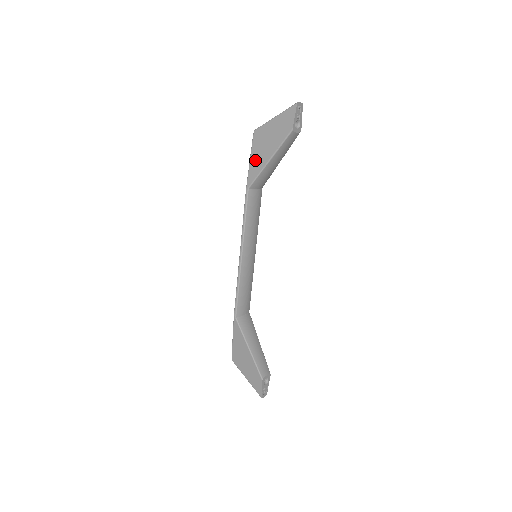
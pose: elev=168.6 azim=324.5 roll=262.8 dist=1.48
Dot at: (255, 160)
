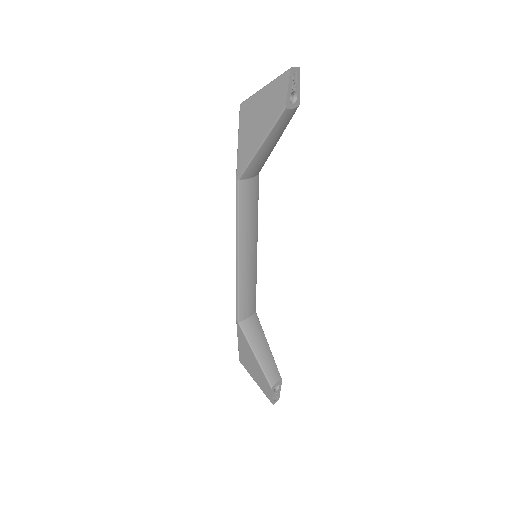
Dot at: (244, 144)
